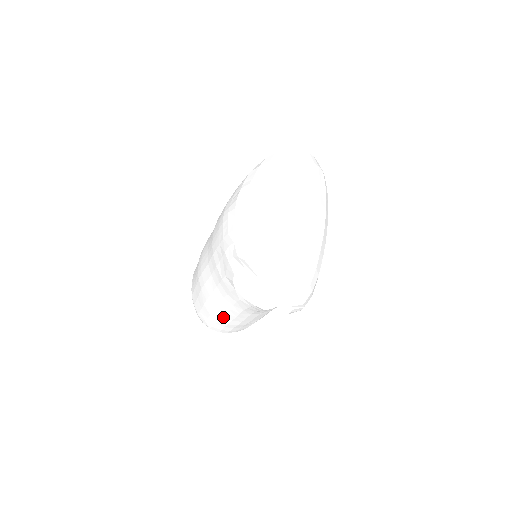
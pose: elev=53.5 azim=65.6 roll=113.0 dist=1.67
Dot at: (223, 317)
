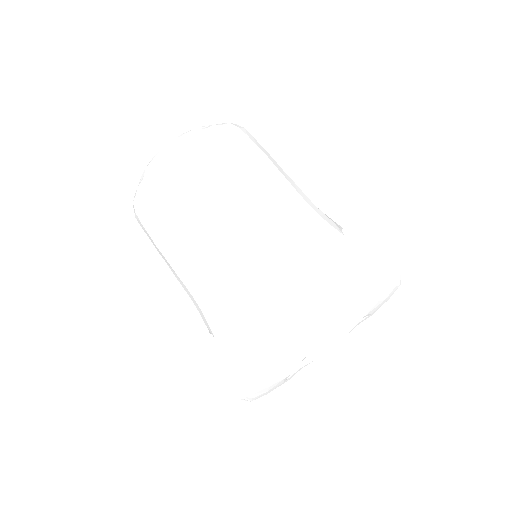
Dot at: occluded
